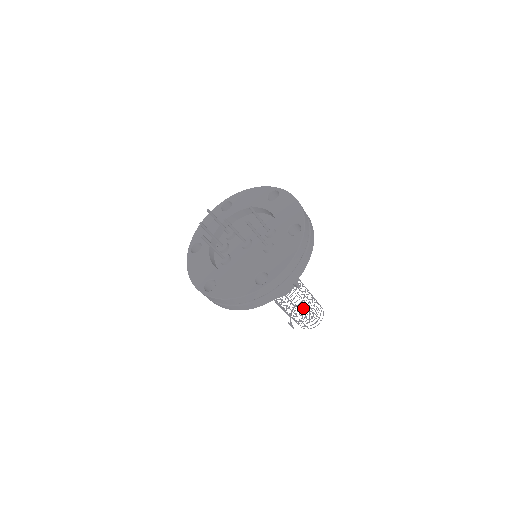
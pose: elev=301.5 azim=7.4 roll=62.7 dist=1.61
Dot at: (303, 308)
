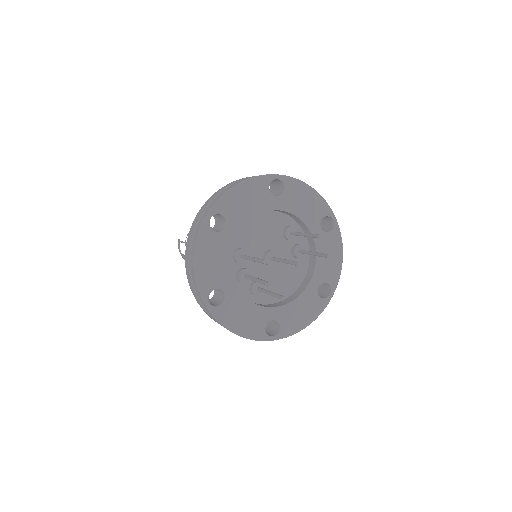
Dot at: occluded
